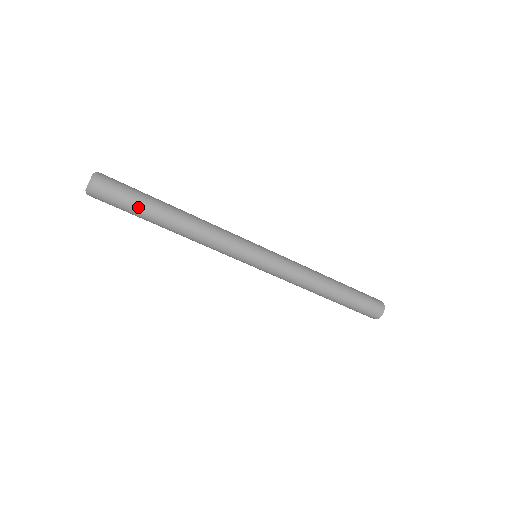
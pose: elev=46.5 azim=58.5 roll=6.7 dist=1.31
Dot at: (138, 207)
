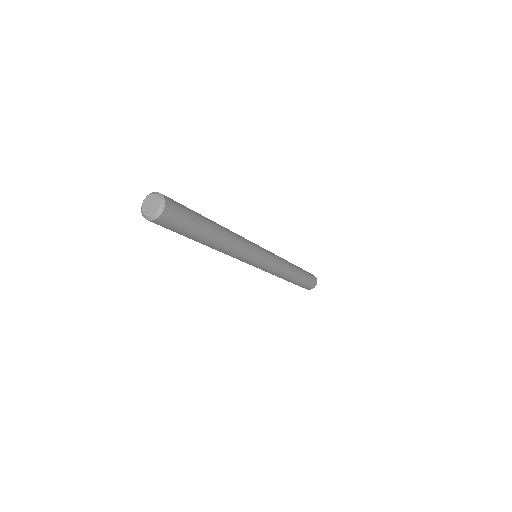
Dot at: (197, 224)
